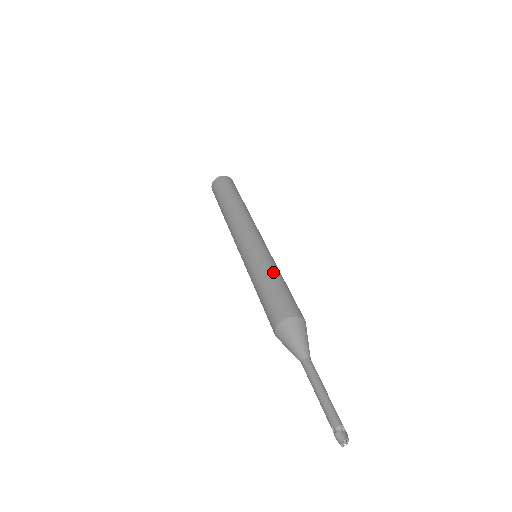
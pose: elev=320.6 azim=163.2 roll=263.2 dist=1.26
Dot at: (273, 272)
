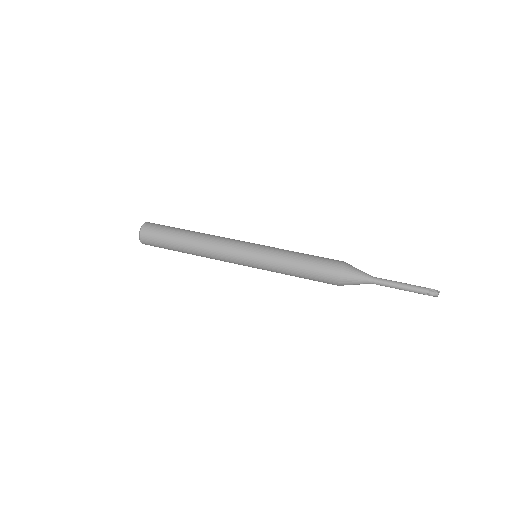
Dot at: (291, 257)
